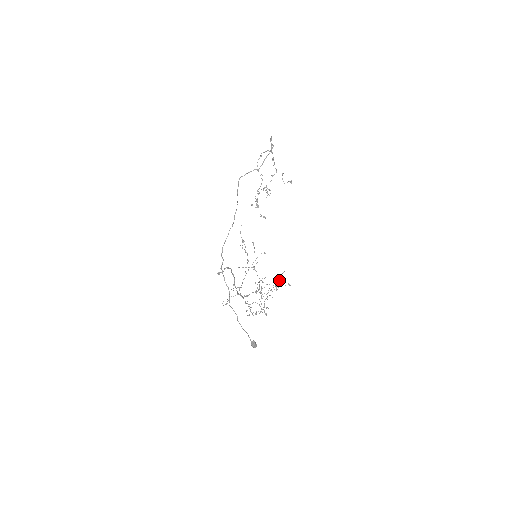
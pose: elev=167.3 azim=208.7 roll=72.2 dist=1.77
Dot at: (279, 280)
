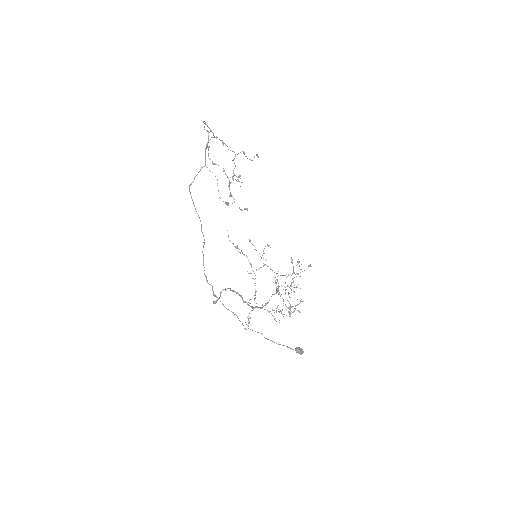
Dot at: (299, 265)
